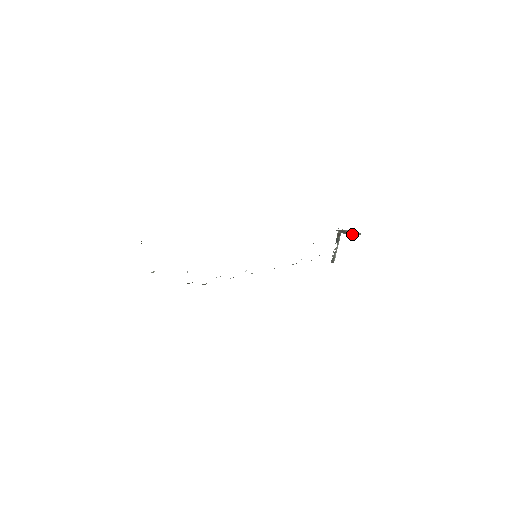
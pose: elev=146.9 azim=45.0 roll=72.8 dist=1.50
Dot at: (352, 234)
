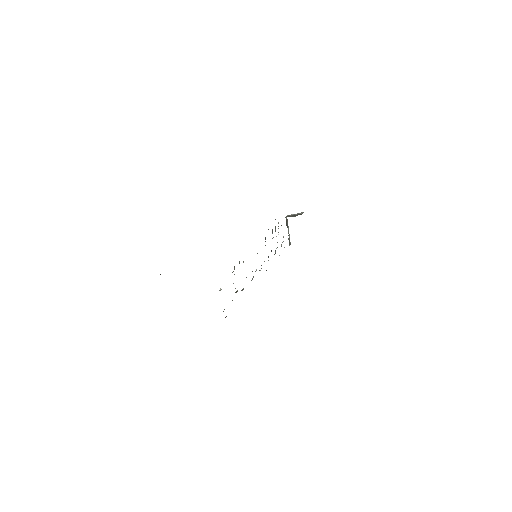
Dot at: (300, 214)
